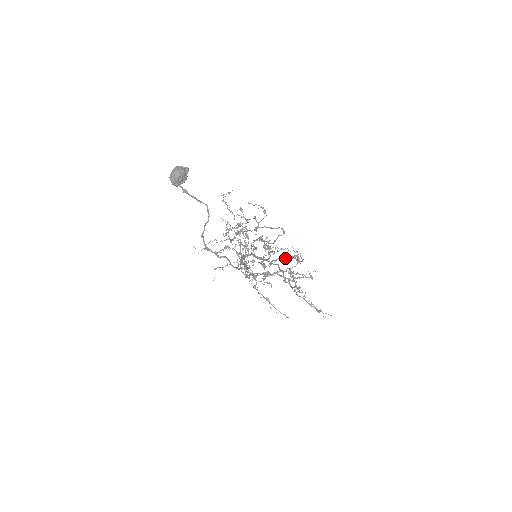
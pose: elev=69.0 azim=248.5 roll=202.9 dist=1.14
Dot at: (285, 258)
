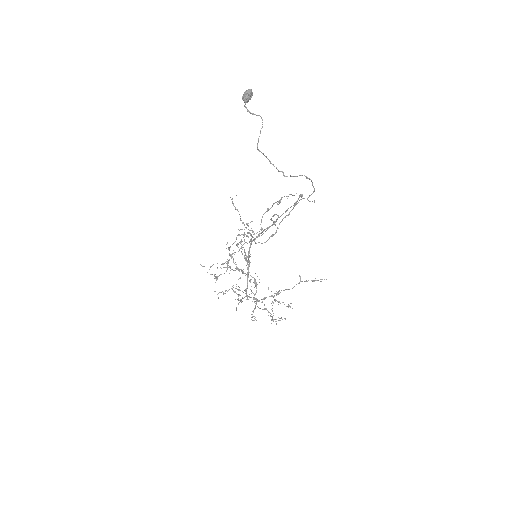
Dot at: (289, 213)
